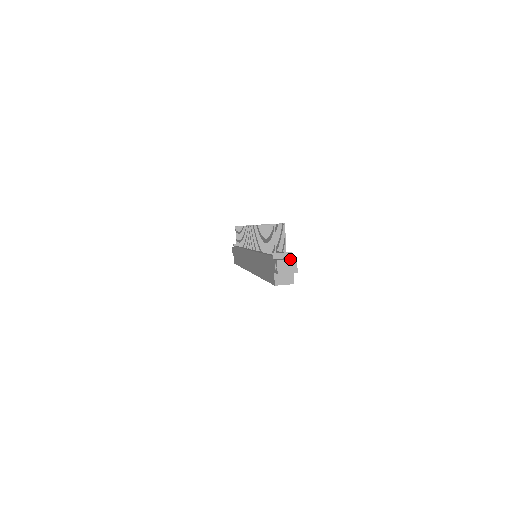
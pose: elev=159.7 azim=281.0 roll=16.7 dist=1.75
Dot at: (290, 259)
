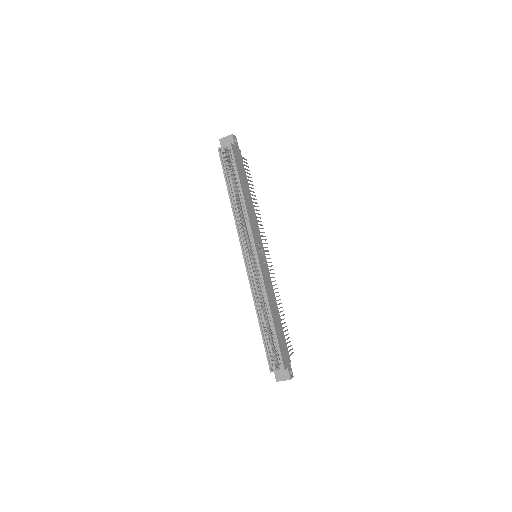
Dot at: occluded
